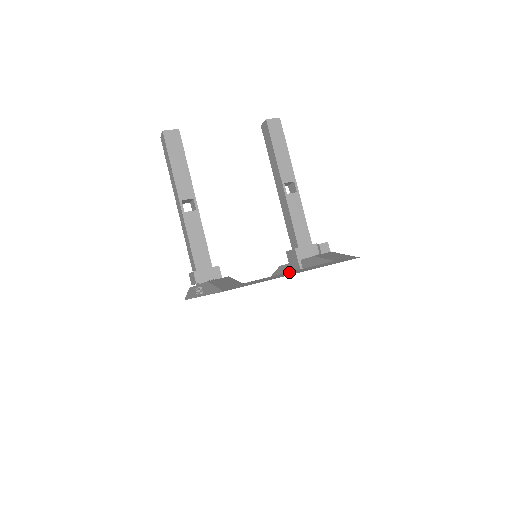
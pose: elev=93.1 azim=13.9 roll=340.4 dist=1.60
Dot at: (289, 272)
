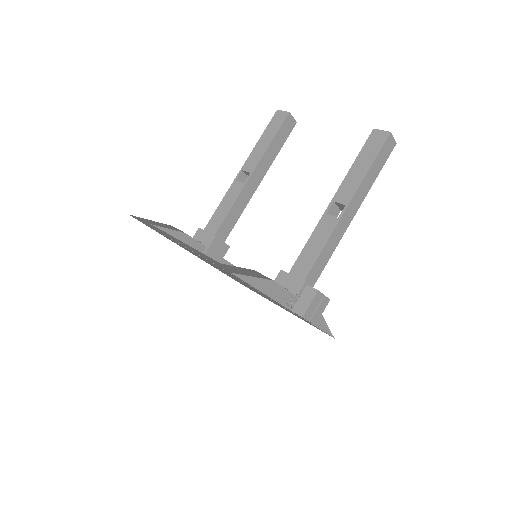
Dot at: occluded
